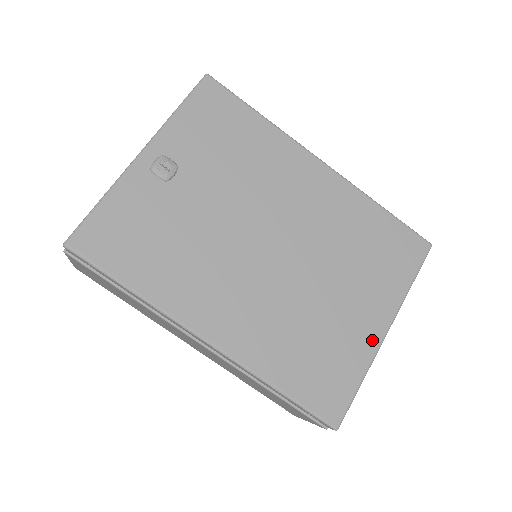
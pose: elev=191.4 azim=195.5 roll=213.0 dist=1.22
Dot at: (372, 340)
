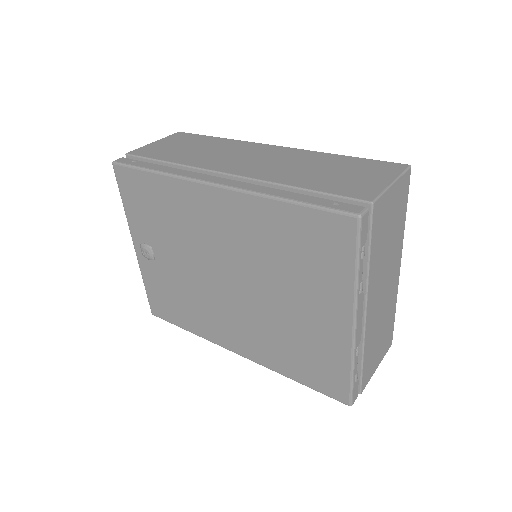
Dot at: (342, 337)
